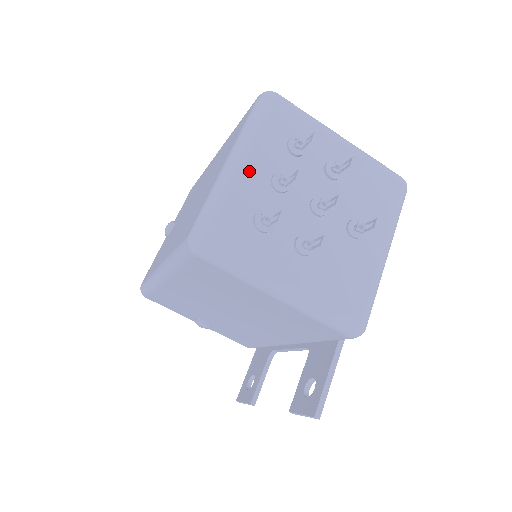
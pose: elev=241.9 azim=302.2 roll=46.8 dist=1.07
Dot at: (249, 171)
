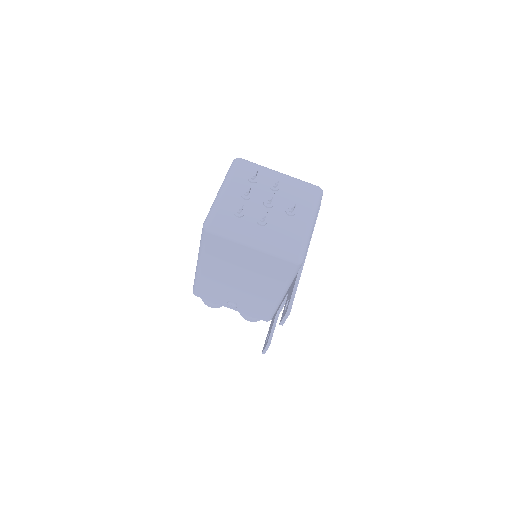
Dot at: (229, 192)
